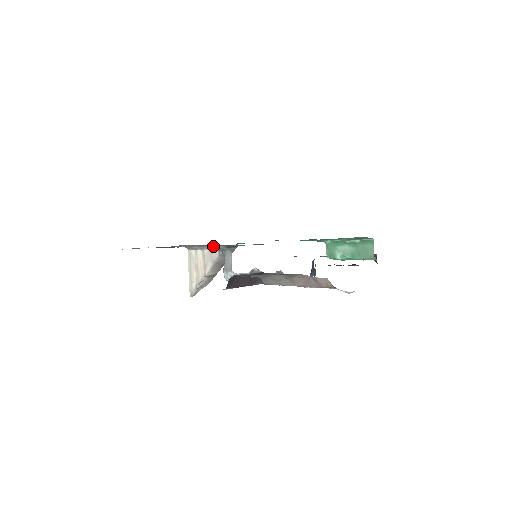
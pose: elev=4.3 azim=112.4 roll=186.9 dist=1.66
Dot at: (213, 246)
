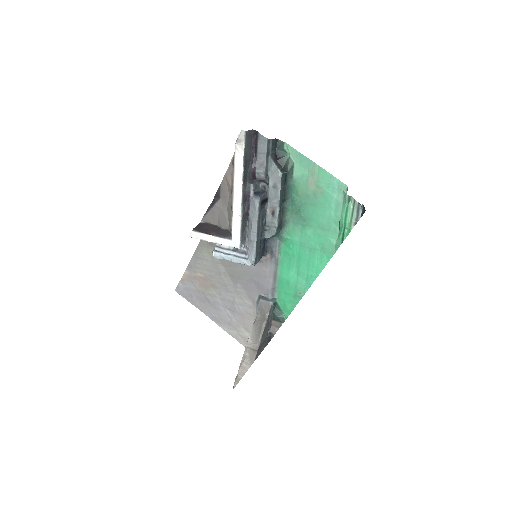
Dot at: (256, 311)
